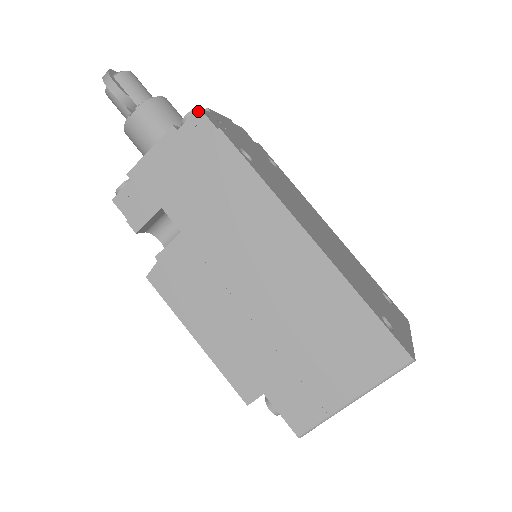
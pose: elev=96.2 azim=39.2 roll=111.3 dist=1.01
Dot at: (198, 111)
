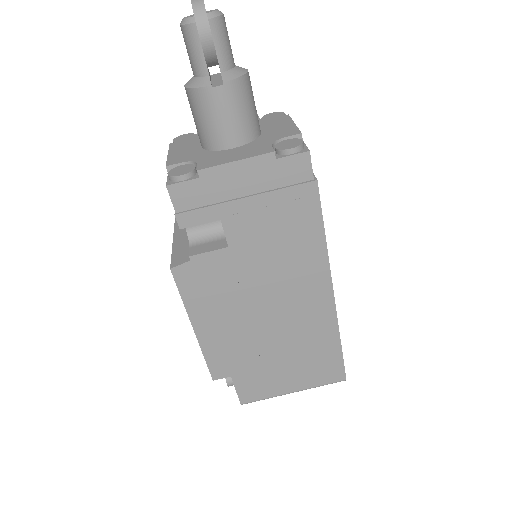
Dot at: (307, 154)
